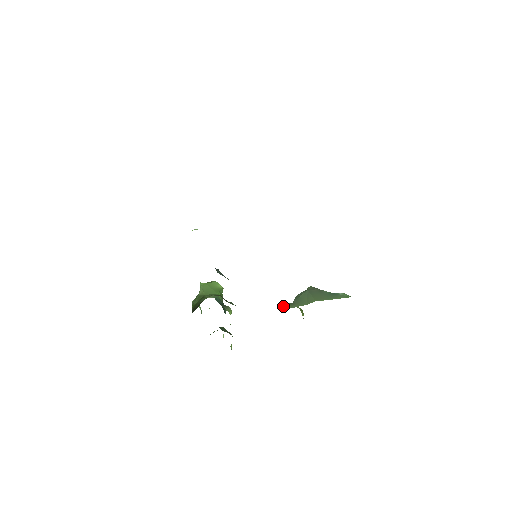
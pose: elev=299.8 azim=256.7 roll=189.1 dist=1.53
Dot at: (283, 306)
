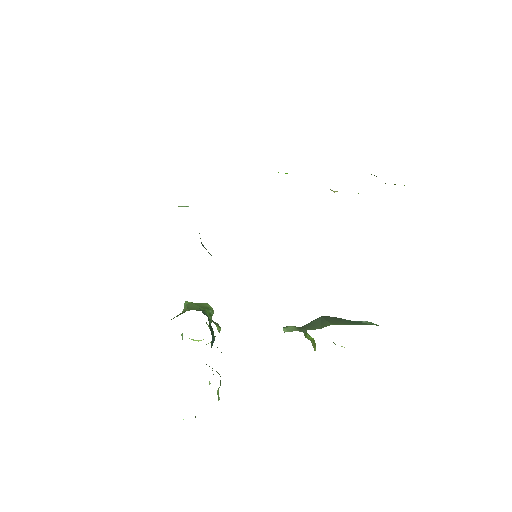
Dot at: (289, 328)
